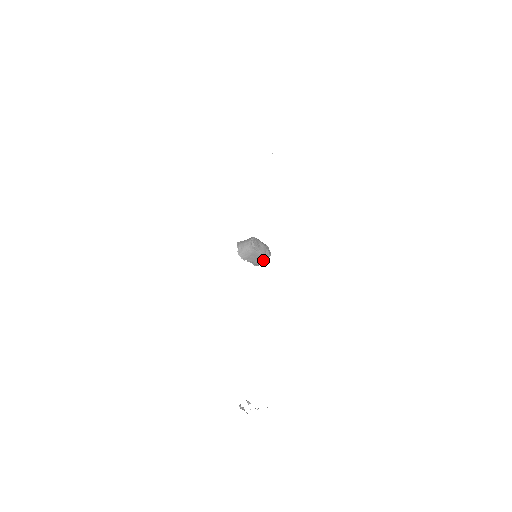
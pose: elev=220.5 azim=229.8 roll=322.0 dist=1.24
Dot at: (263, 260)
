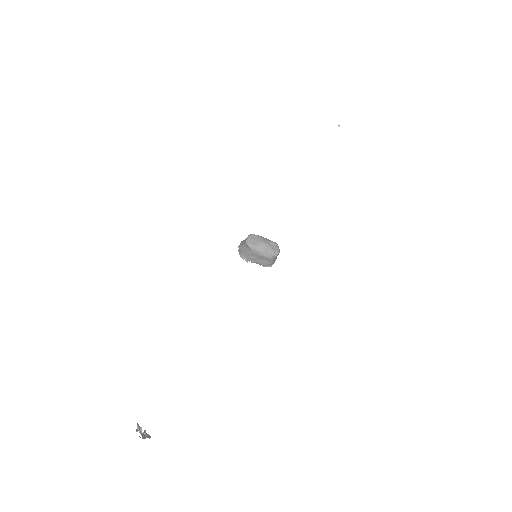
Dot at: (270, 260)
